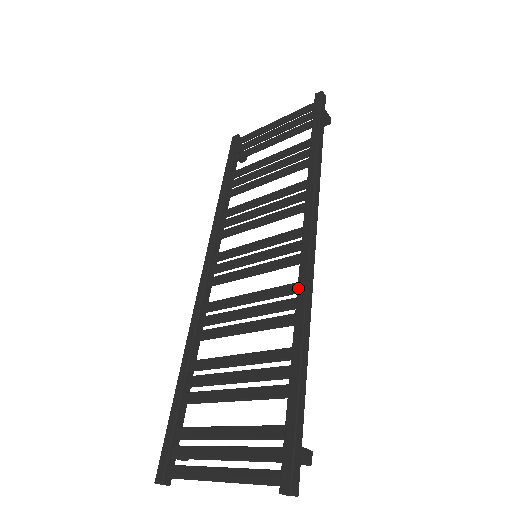
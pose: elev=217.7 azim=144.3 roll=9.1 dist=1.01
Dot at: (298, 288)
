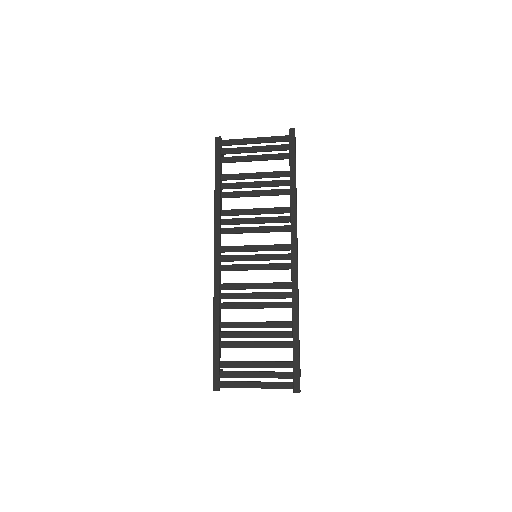
Dot at: (292, 288)
